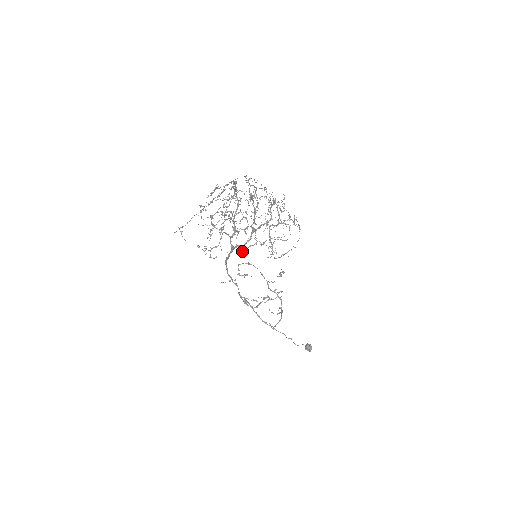
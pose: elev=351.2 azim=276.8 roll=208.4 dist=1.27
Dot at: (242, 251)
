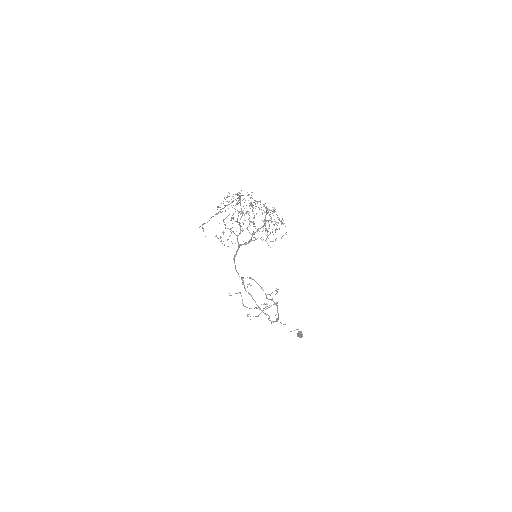
Dot at: (246, 243)
